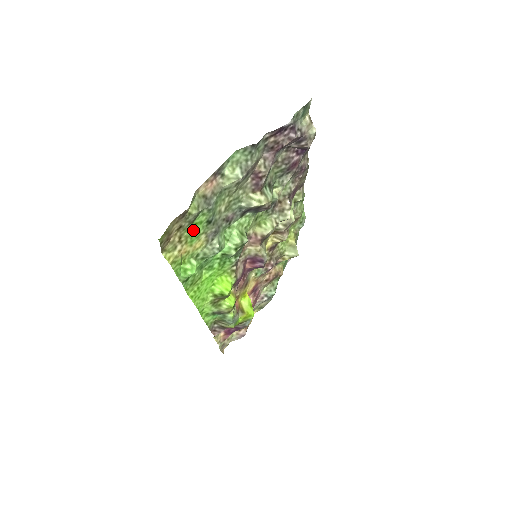
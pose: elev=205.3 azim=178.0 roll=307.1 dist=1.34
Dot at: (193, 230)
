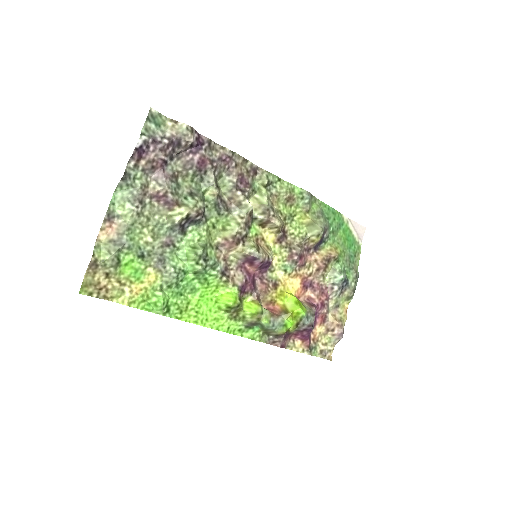
Dot at: (129, 270)
